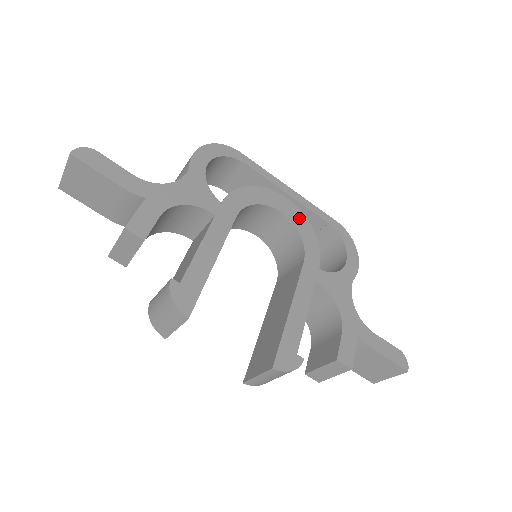
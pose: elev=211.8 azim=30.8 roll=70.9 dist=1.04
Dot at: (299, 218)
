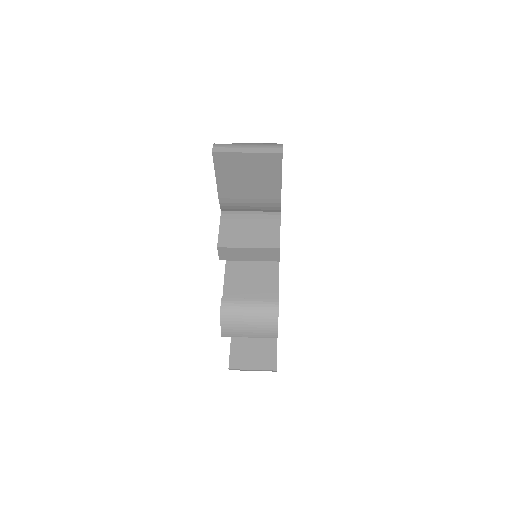
Dot at: occluded
